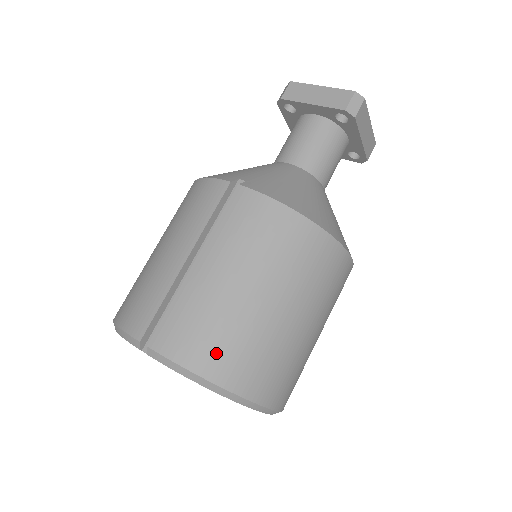
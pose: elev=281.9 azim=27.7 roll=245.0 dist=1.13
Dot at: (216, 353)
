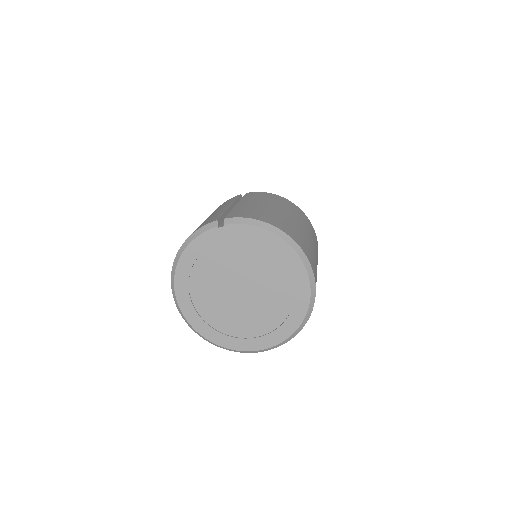
Dot at: (269, 218)
